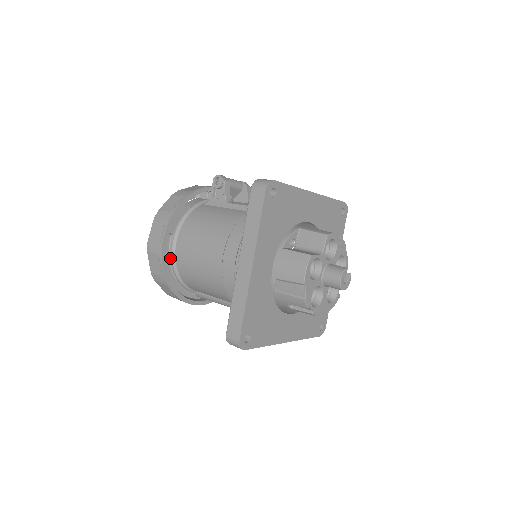
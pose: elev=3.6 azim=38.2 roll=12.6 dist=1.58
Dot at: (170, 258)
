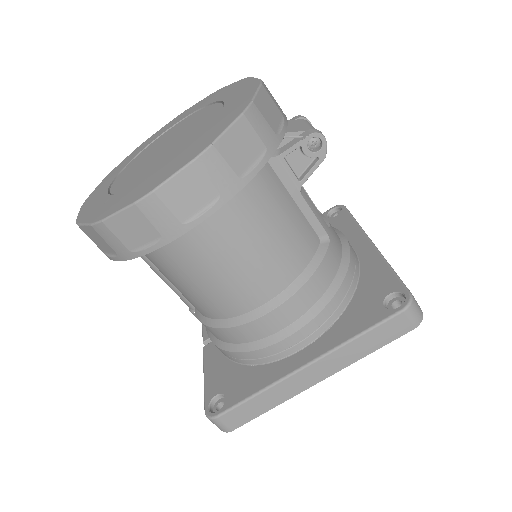
Dot at: occluded
